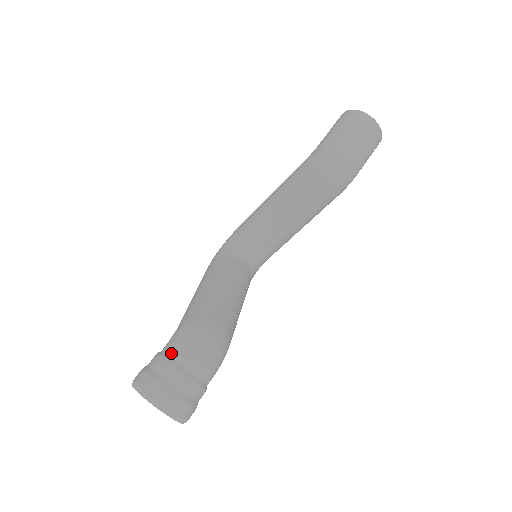
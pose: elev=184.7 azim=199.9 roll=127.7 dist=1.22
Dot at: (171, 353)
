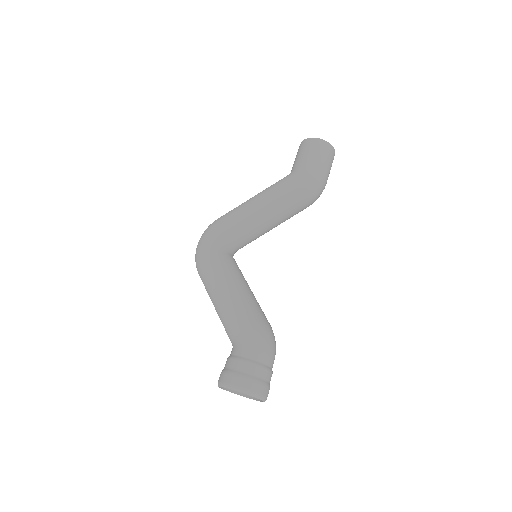
Dot at: (258, 358)
